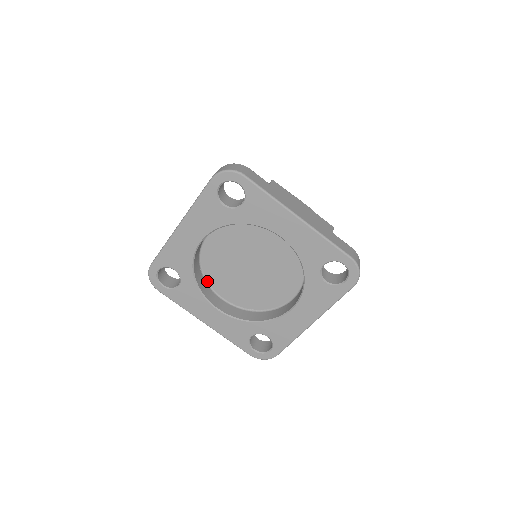
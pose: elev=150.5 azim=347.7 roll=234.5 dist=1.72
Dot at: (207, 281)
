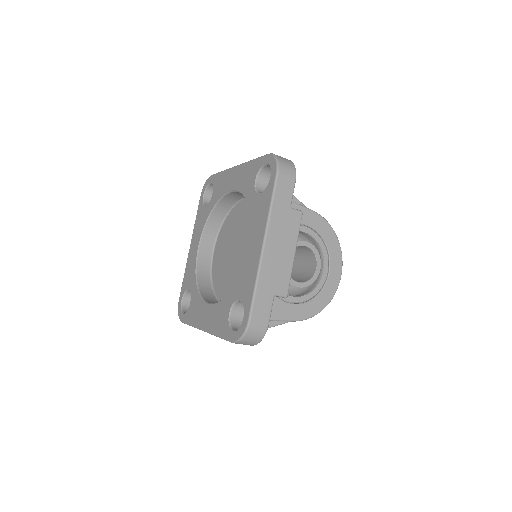
Dot at: (216, 296)
